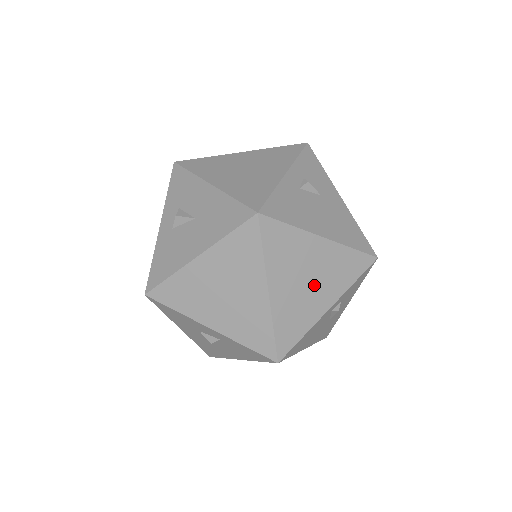
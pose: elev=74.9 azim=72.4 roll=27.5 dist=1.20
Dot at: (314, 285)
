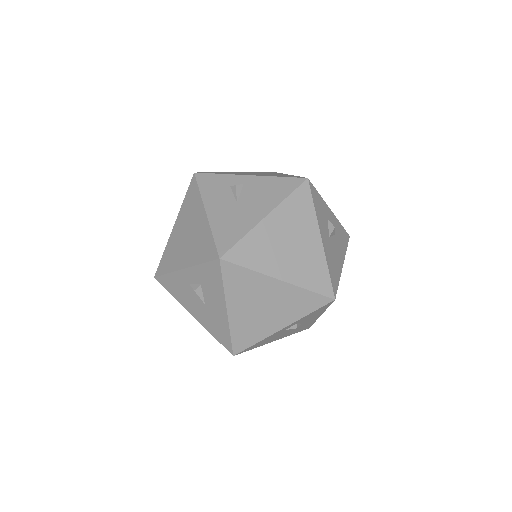
Dot at: occluded
